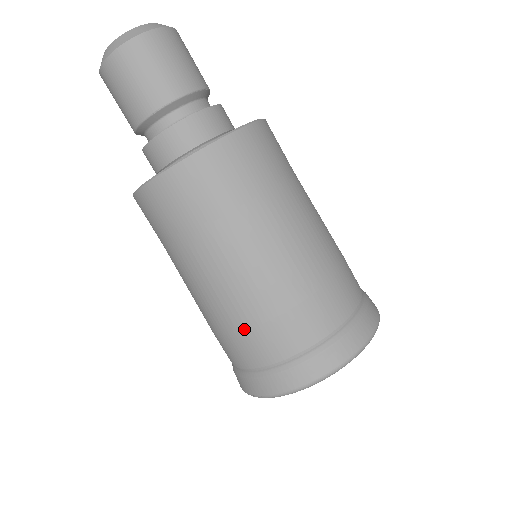
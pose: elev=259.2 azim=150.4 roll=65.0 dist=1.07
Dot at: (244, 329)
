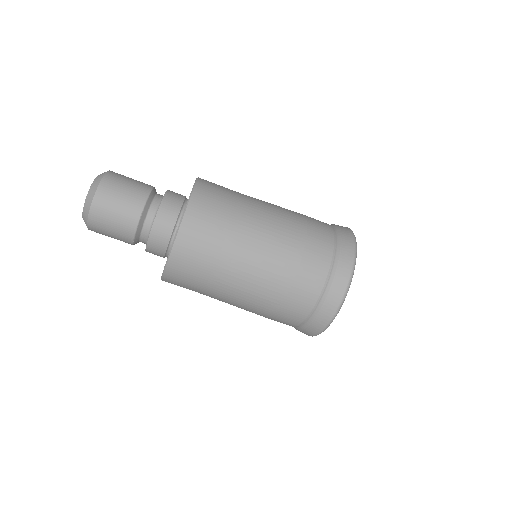
Dot at: occluded
